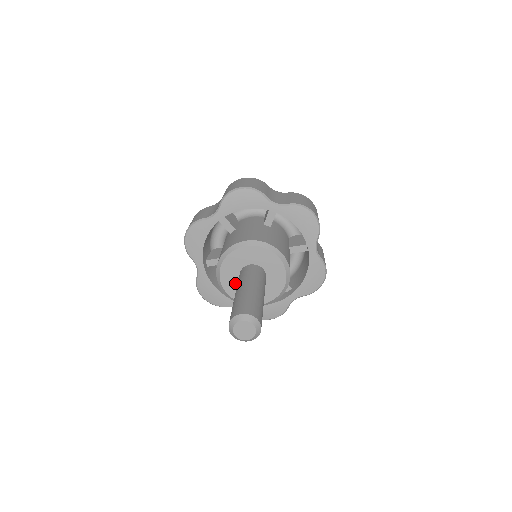
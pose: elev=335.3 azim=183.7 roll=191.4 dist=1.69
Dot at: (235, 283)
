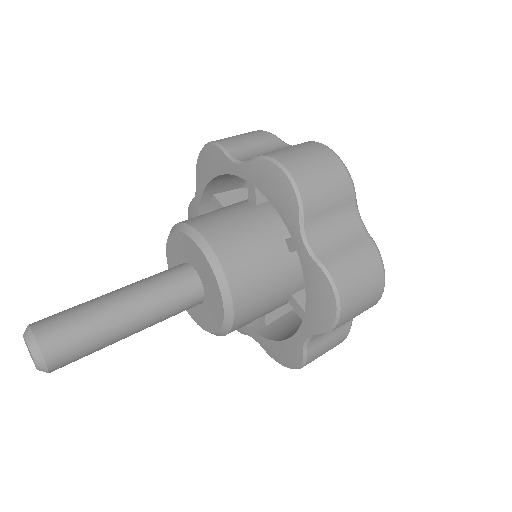
Dot at: occluded
